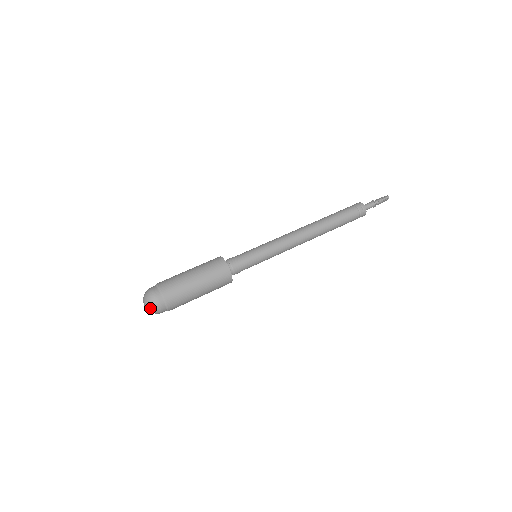
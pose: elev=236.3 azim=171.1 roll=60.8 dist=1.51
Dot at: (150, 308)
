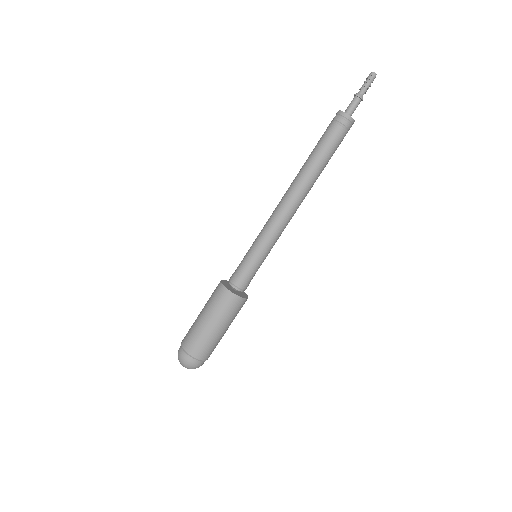
Dot at: (183, 365)
